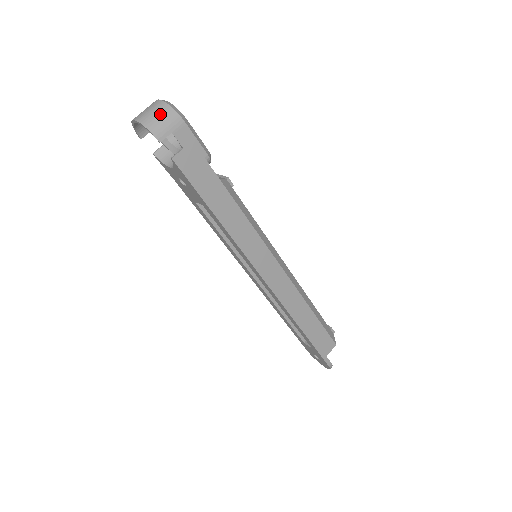
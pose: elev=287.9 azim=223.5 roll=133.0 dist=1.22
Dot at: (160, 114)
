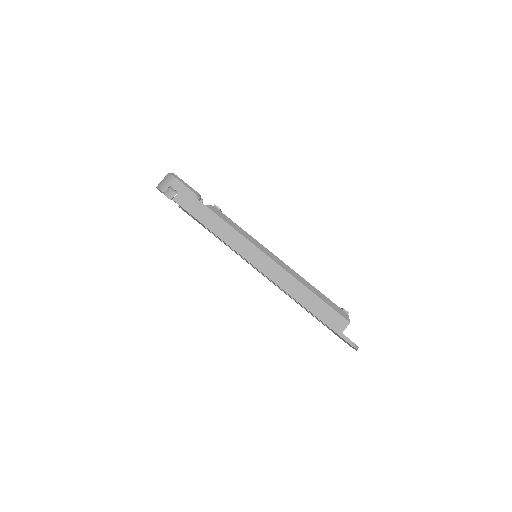
Dot at: (165, 179)
